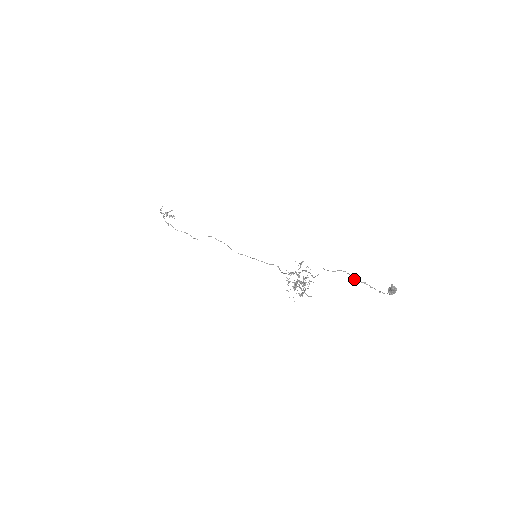
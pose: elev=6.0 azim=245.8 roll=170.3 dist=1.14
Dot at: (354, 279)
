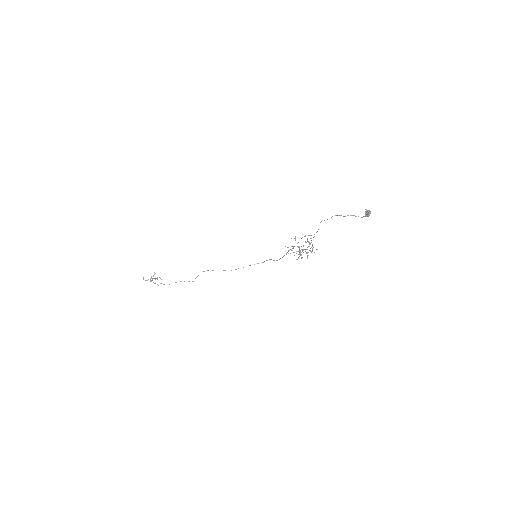
Dot at: (344, 216)
